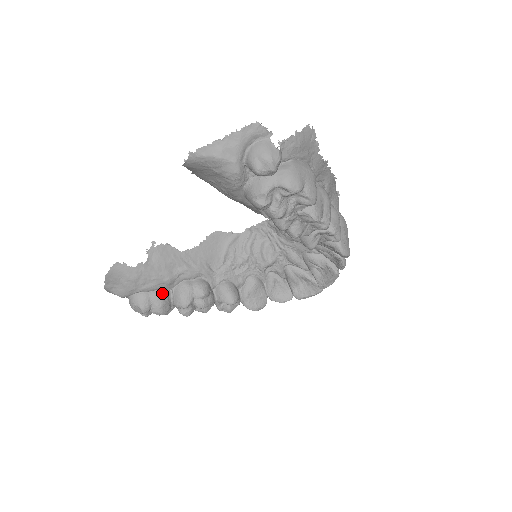
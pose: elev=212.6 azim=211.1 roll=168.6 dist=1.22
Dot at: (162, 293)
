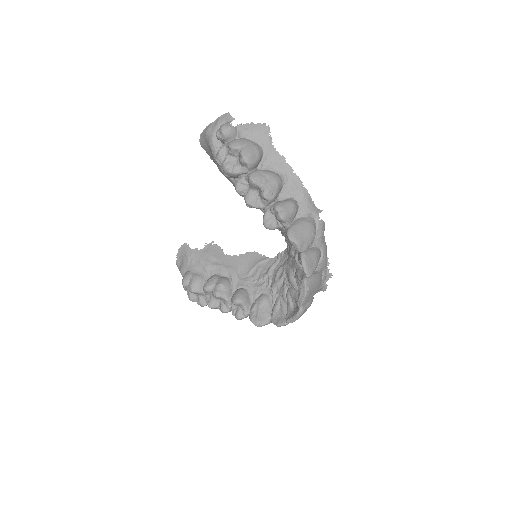
Dot at: (200, 276)
